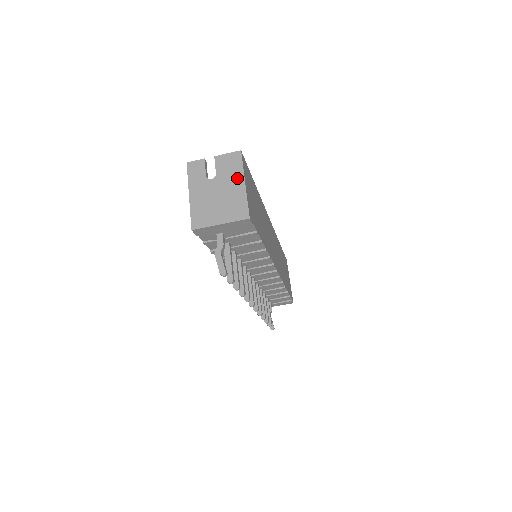
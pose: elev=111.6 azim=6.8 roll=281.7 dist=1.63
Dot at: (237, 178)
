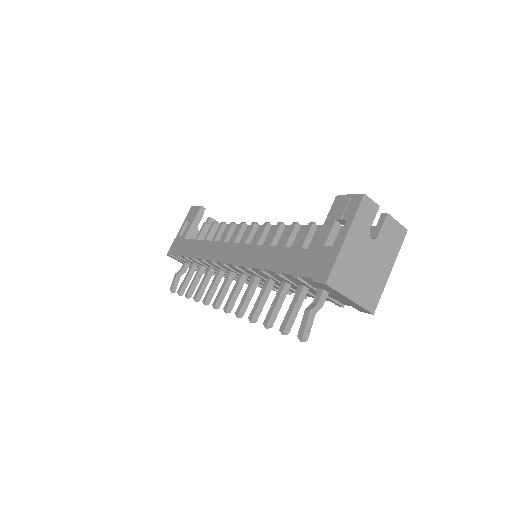
Dot at: (389, 259)
